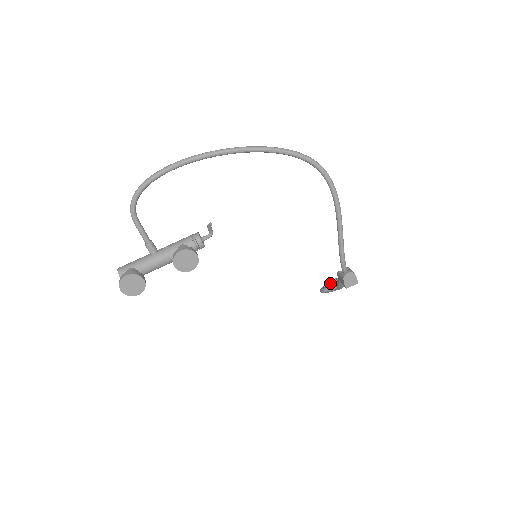
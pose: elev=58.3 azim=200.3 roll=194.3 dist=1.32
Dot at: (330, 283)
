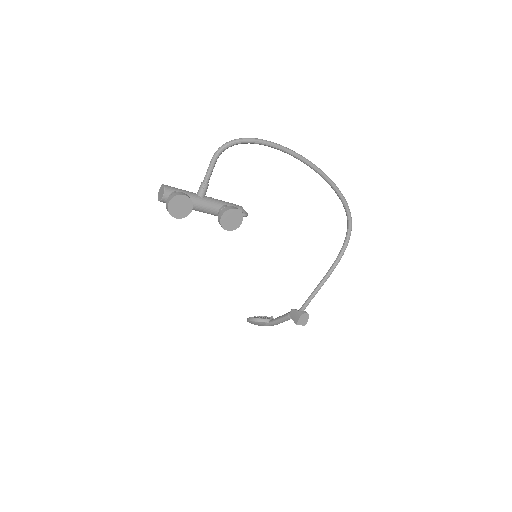
Dot at: (263, 317)
